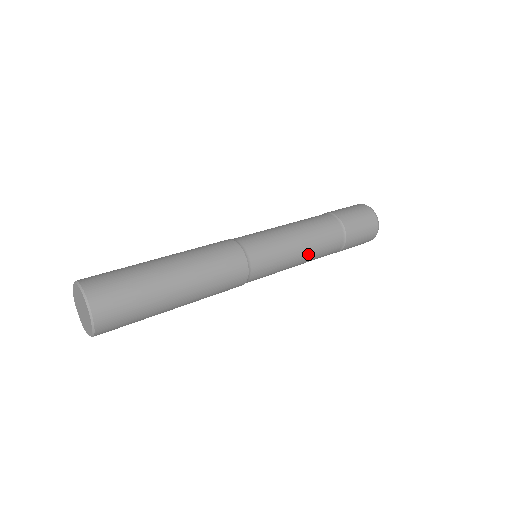
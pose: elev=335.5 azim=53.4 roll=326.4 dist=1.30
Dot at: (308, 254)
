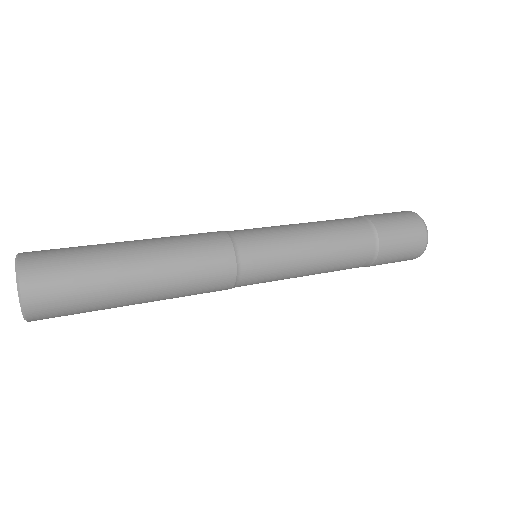
Dot at: (321, 237)
